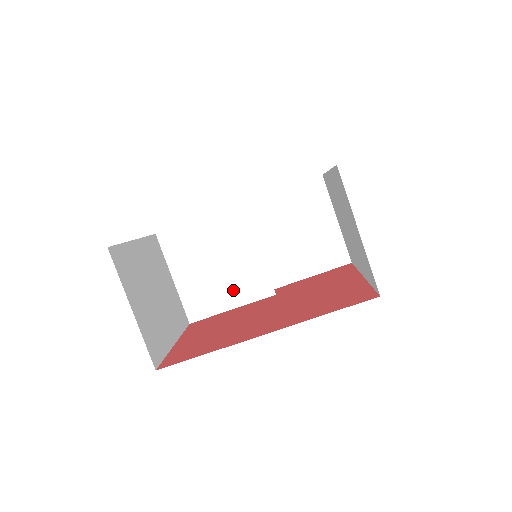
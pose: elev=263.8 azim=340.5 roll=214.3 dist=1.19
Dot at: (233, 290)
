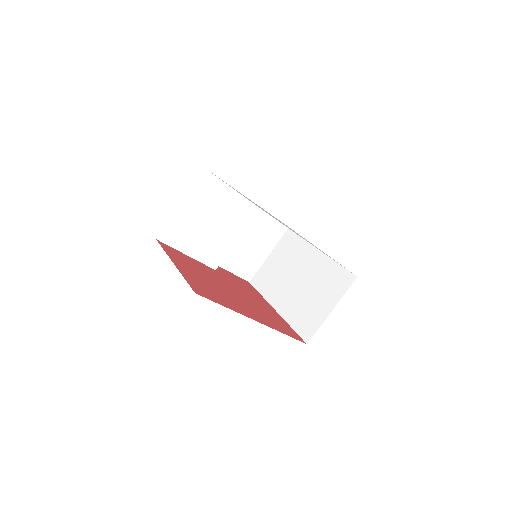
Dot at: (201, 245)
